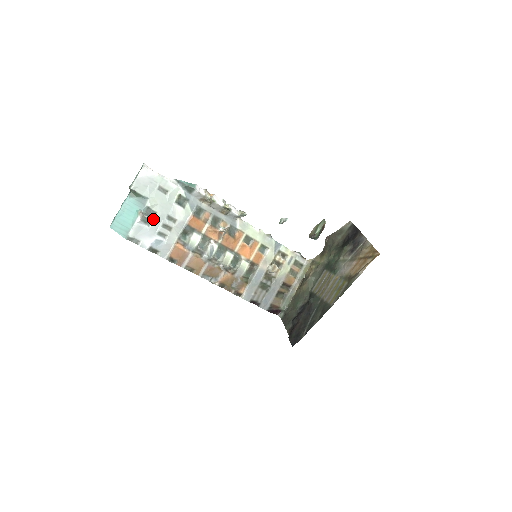
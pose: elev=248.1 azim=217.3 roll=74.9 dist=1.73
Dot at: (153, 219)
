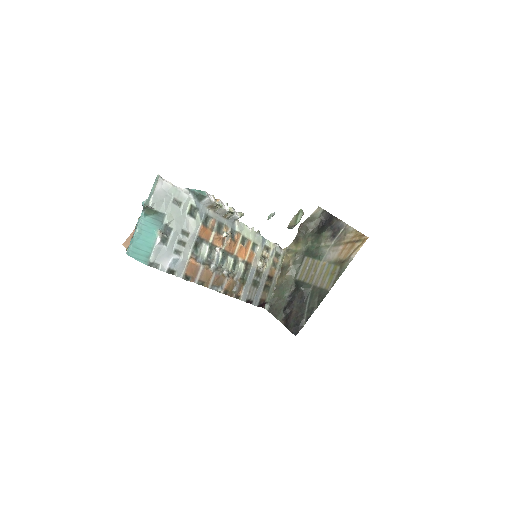
Dot at: (170, 237)
